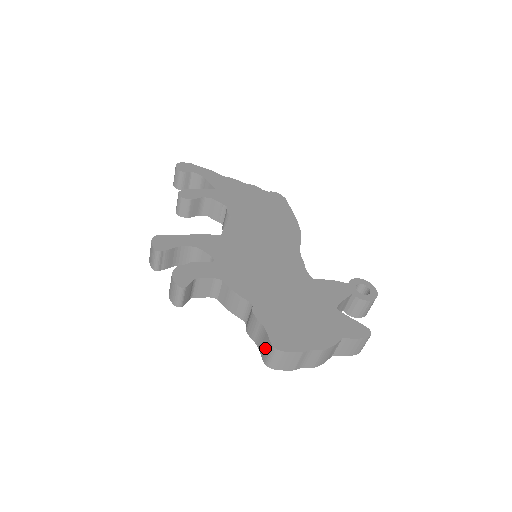
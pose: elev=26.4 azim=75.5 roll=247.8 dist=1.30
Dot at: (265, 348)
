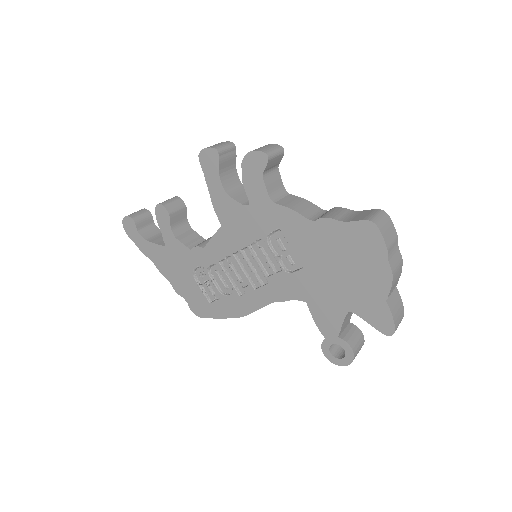
Dot at: (365, 214)
